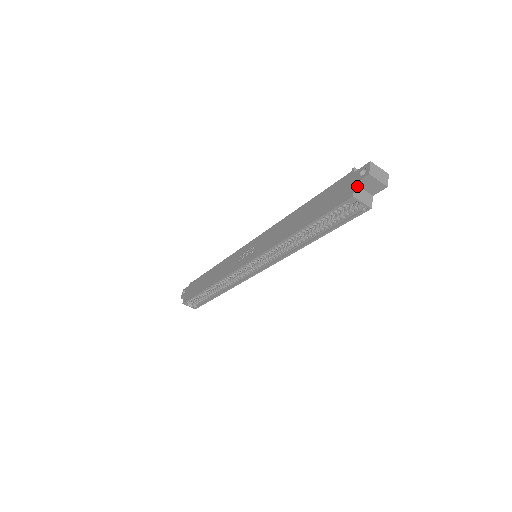
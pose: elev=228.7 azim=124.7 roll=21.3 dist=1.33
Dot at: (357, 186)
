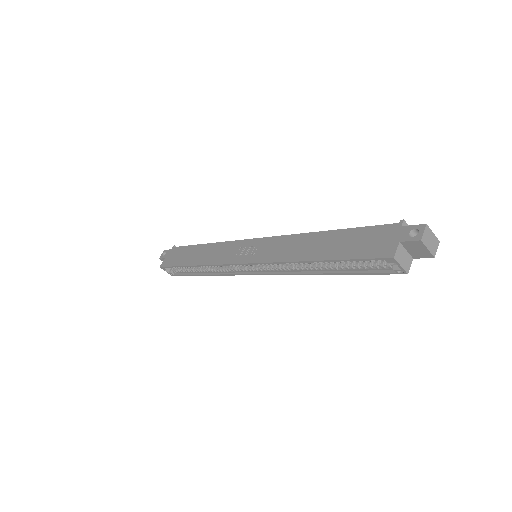
Dot at: (401, 245)
